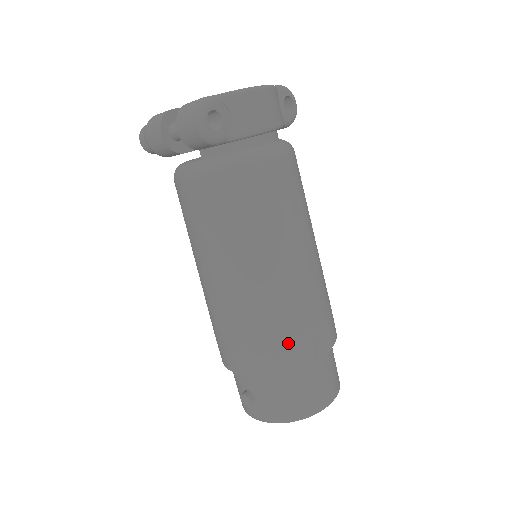
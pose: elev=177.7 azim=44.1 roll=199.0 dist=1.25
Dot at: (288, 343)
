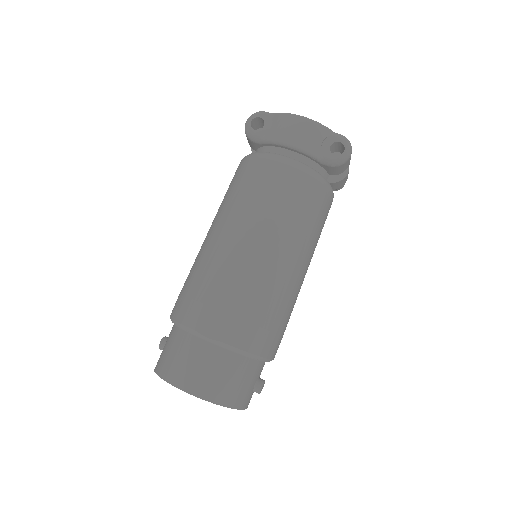
Dot at: (192, 297)
